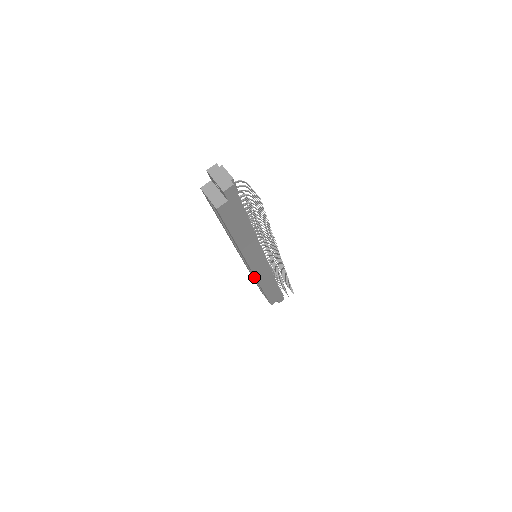
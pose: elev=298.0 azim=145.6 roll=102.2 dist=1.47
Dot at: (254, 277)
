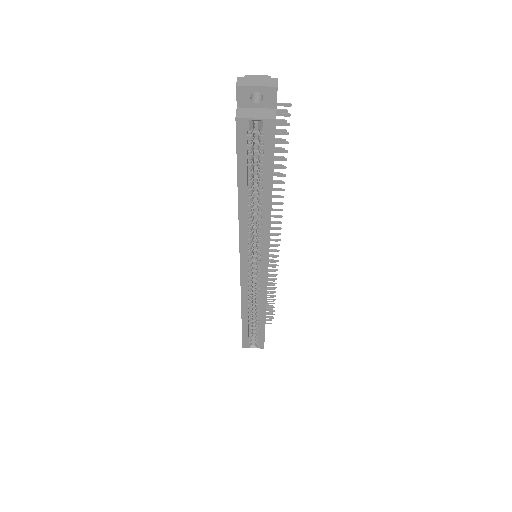
Dot at: (248, 309)
